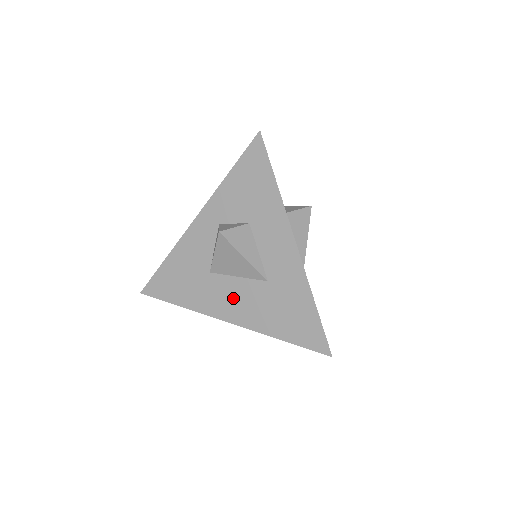
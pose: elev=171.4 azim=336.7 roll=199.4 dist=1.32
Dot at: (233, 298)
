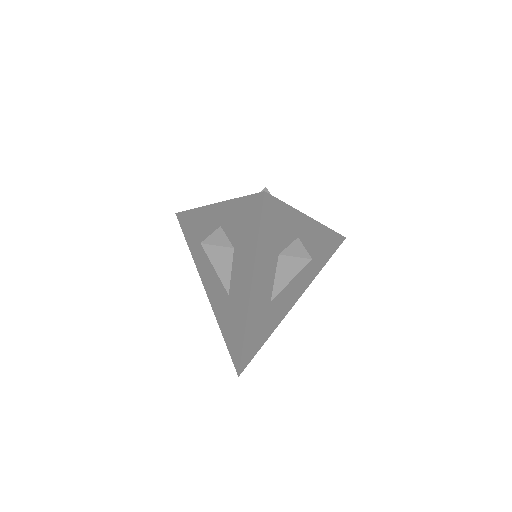
Dot at: (211, 280)
